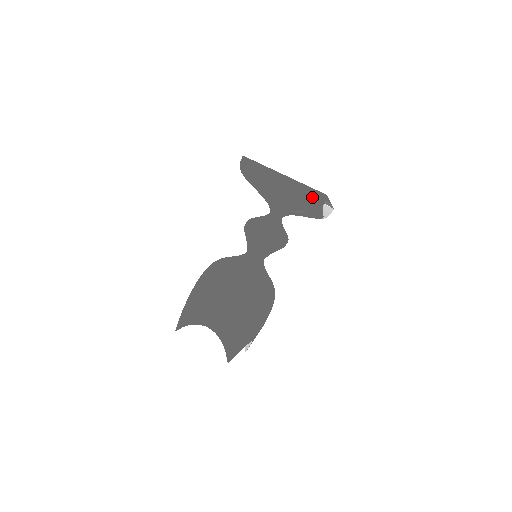
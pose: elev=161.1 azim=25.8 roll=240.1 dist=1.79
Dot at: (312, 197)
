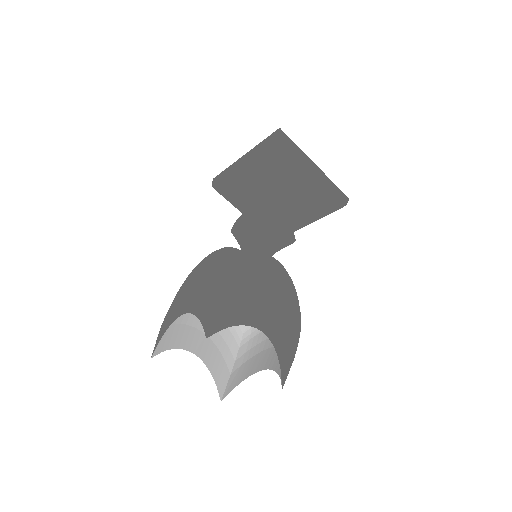
Dot at: (339, 196)
